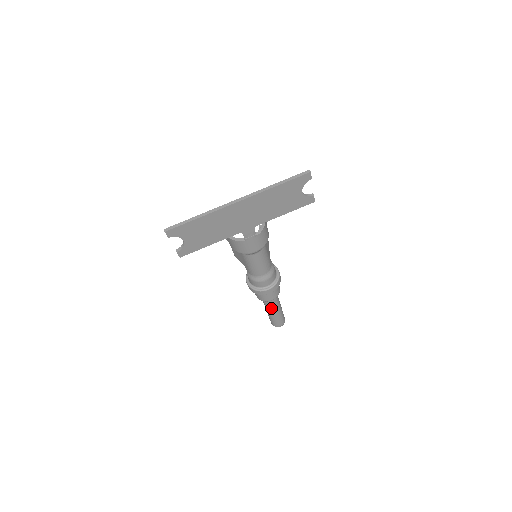
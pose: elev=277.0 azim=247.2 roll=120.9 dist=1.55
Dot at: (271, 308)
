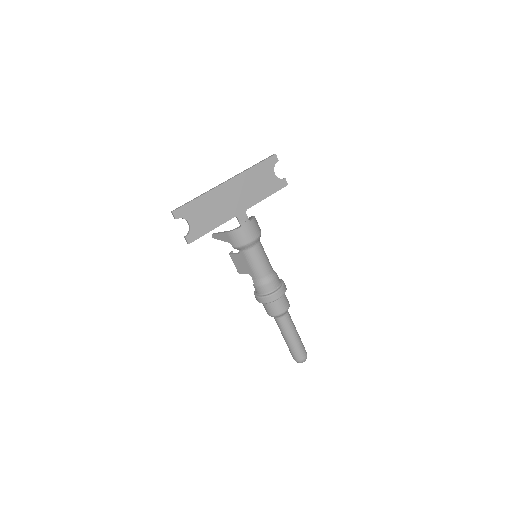
Dot at: (287, 329)
